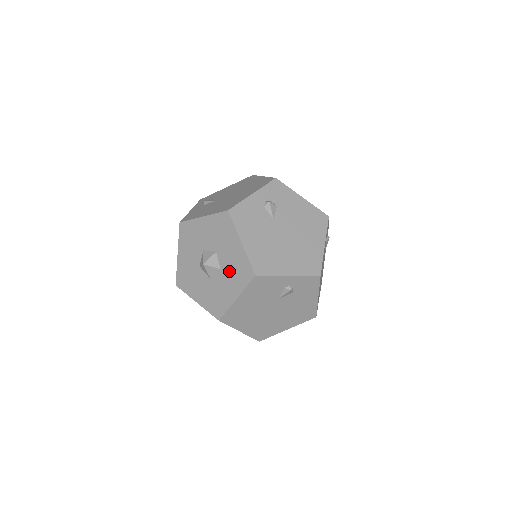
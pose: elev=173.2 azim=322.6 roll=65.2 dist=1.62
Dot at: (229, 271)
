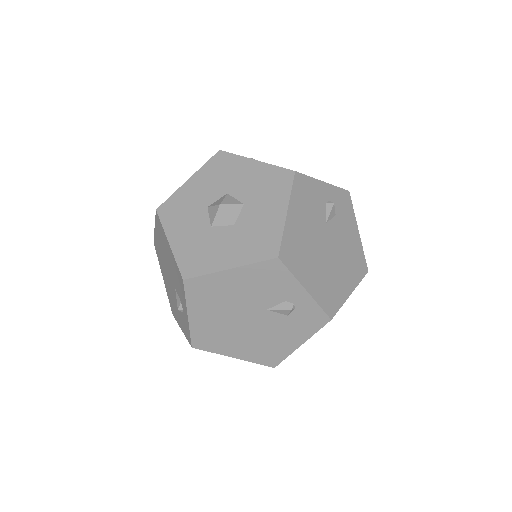
Dot at: (245, 233)
